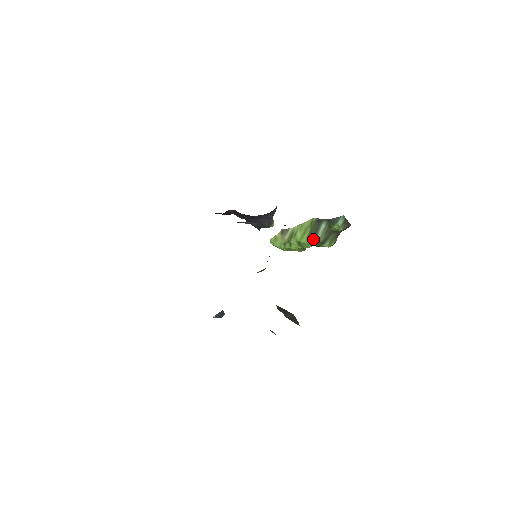
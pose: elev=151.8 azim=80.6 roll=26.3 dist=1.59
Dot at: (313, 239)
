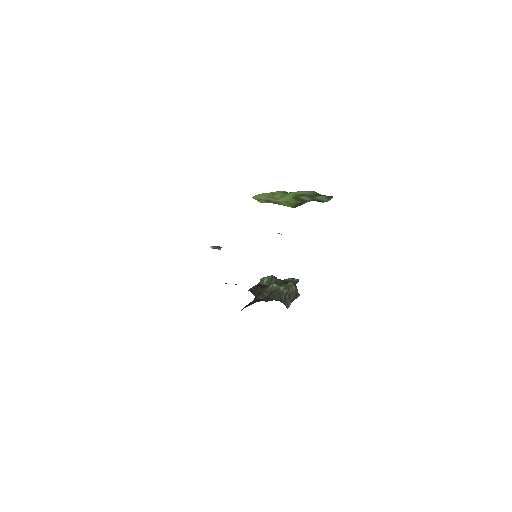
Dot at: occluded
